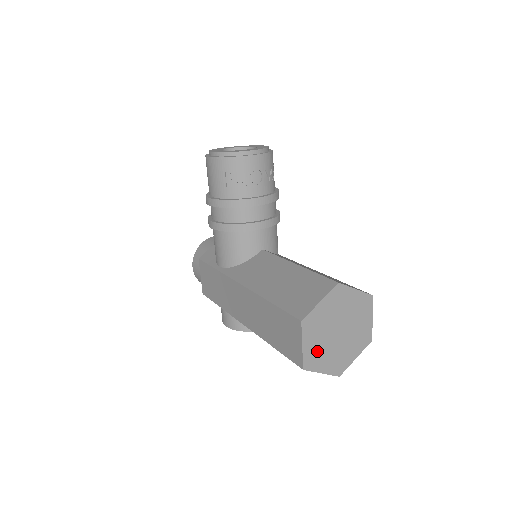
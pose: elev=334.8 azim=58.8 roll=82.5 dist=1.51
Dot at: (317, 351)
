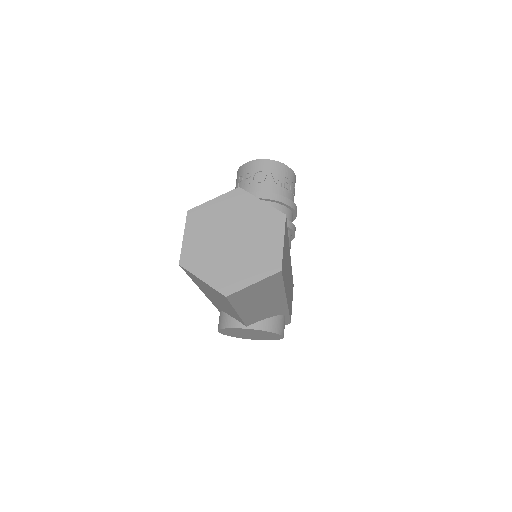
Dot at: (200, 251)
